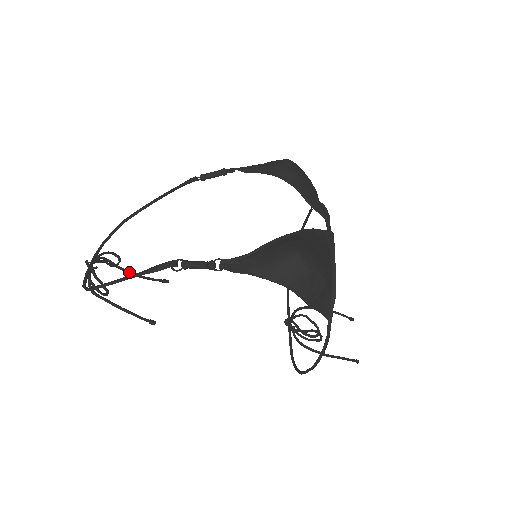
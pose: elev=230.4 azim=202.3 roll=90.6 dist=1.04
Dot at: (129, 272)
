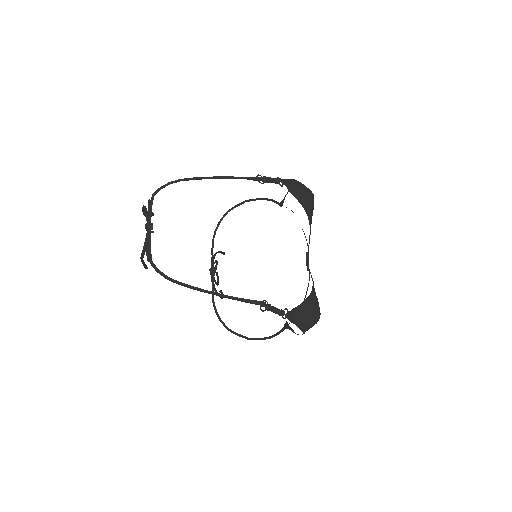
Dot at: occluded
